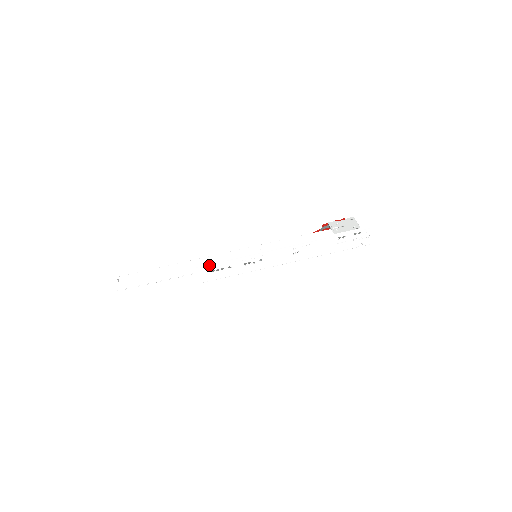
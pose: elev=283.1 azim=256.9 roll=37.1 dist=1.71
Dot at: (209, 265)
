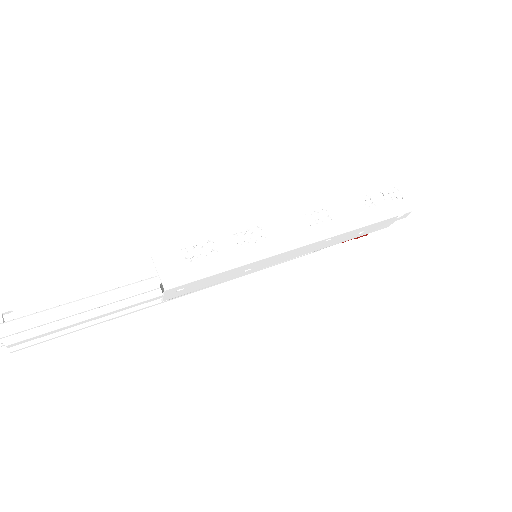
Dot at: (178, 249)
